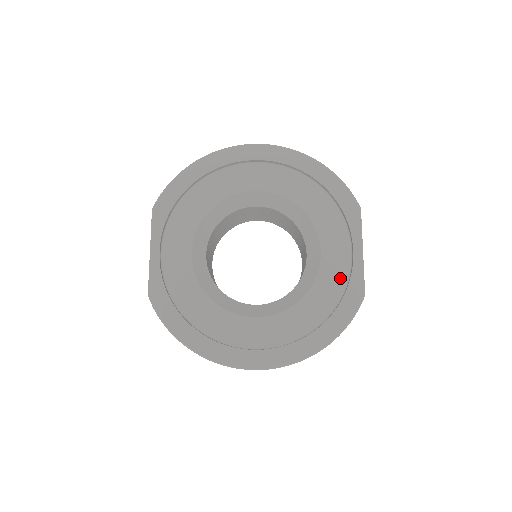
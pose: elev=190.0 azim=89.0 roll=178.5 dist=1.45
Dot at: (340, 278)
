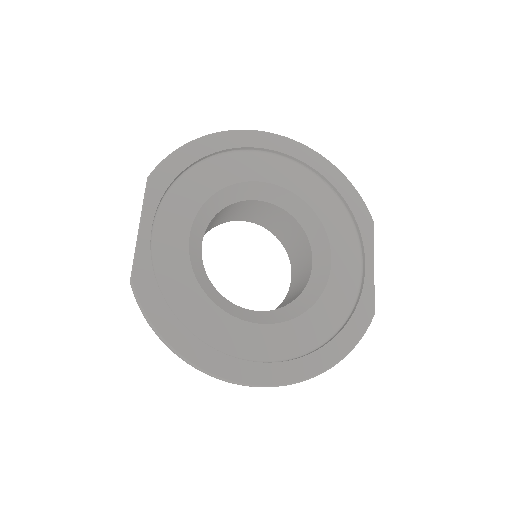
Dot at: (349, 292)
